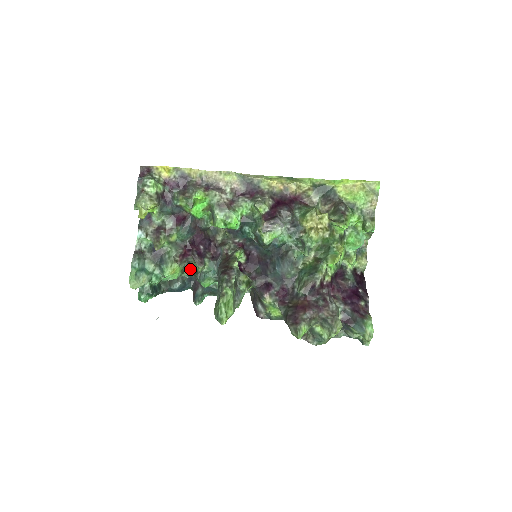
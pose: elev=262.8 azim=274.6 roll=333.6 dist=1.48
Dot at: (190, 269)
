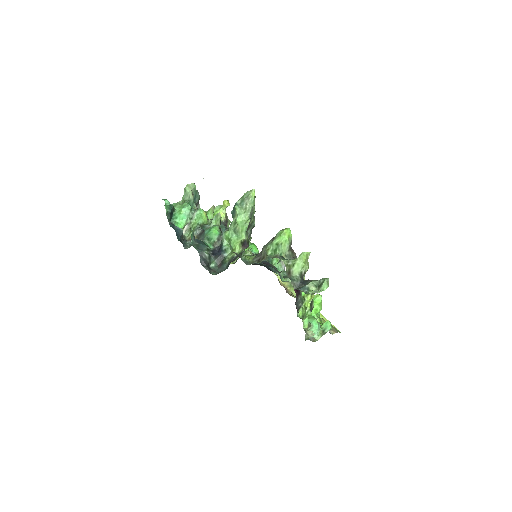
Dot at: occluded
